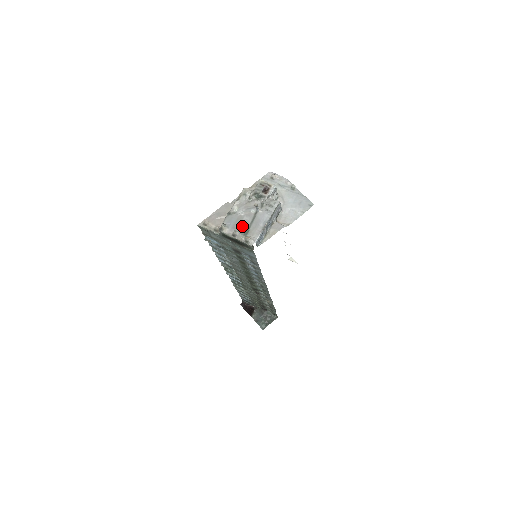
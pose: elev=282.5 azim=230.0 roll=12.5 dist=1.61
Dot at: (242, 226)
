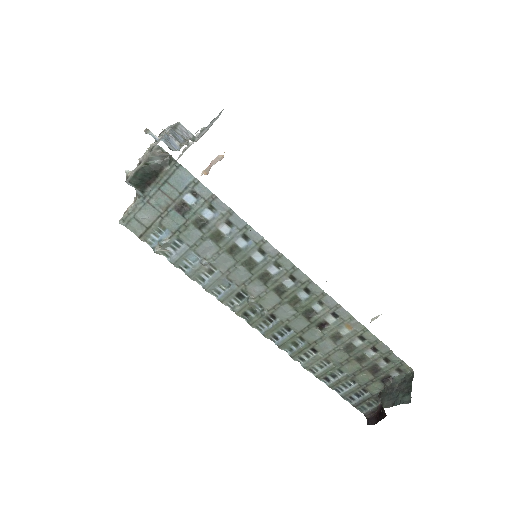
Dot at: occluded
